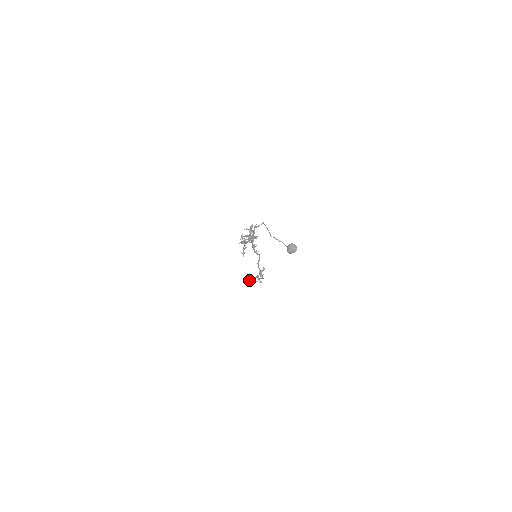
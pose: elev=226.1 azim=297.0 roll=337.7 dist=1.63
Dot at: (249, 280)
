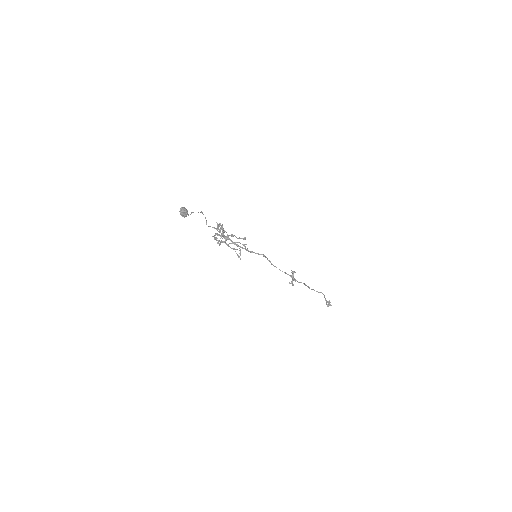
Dot at: (328, 301)
